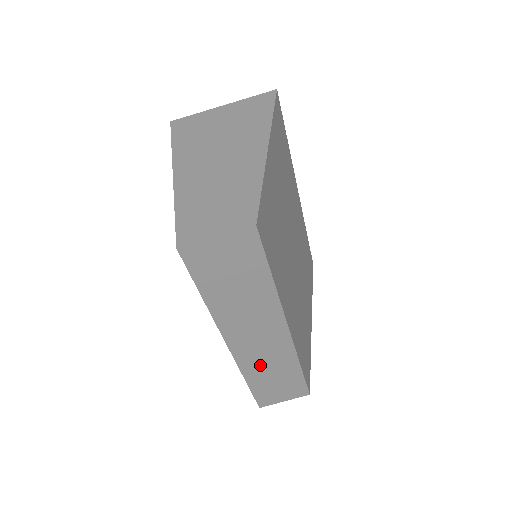
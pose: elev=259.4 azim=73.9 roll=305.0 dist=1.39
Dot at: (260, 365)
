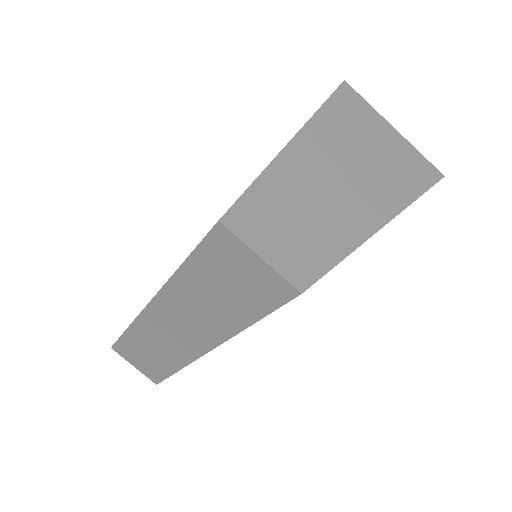
Dot at: (152, 337)
